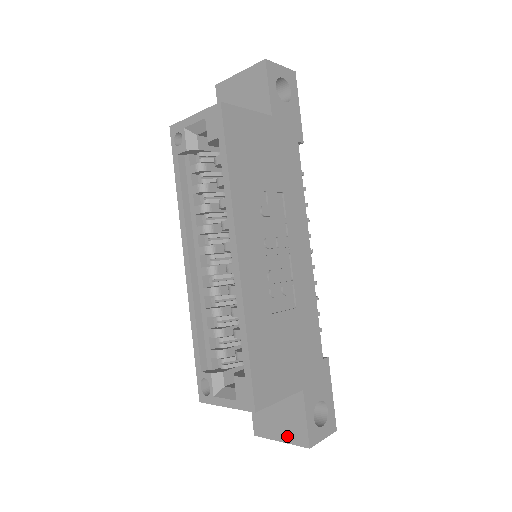
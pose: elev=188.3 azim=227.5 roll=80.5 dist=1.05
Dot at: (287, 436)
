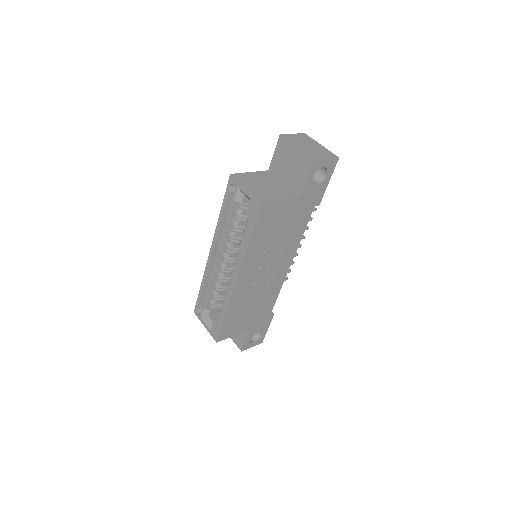
Dot at: (234, 338)
